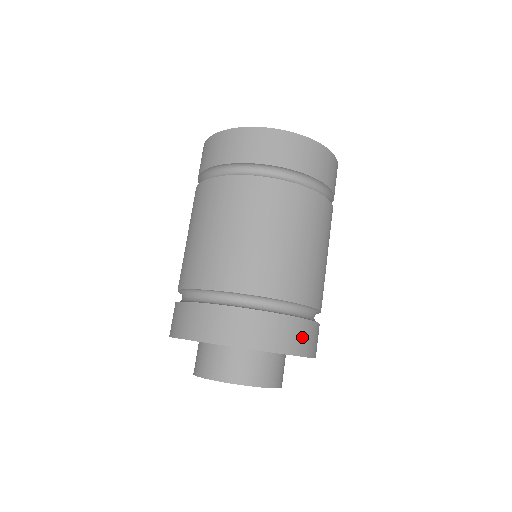
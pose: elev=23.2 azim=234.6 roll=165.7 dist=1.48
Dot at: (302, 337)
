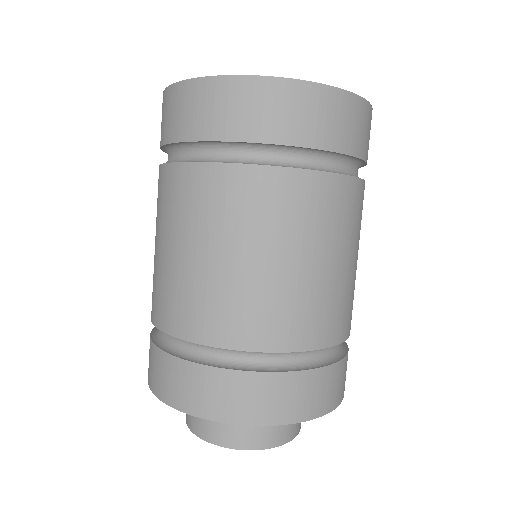
Dot at: (289, 397)
